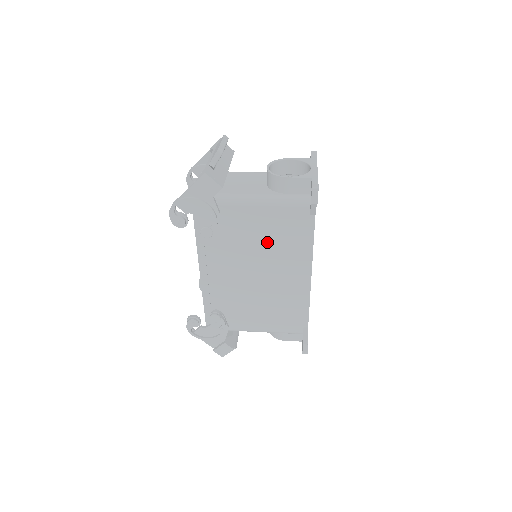
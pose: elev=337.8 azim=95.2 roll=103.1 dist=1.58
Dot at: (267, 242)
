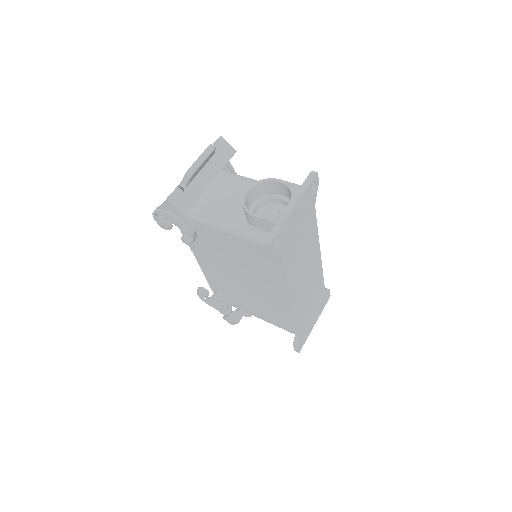
Dot at: (244, 262)
